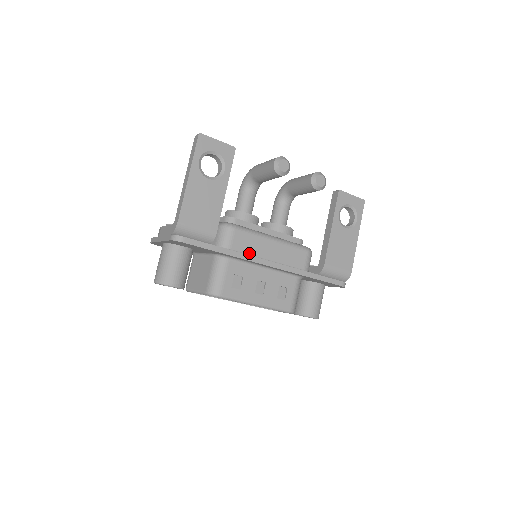
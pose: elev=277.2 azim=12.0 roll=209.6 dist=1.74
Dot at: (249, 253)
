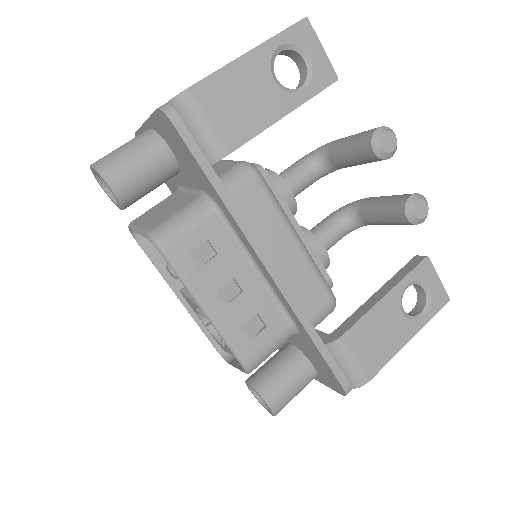
Dot at: (251, 227)
